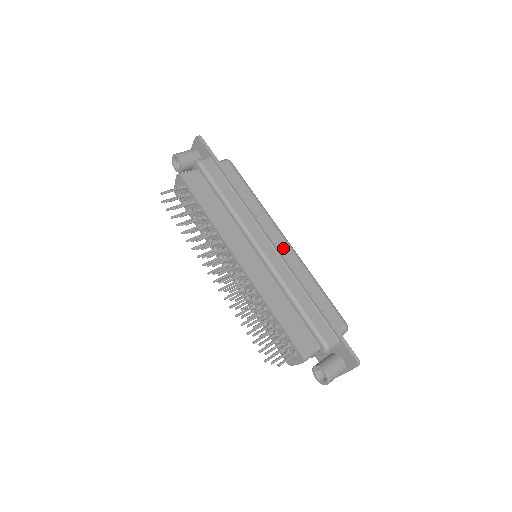
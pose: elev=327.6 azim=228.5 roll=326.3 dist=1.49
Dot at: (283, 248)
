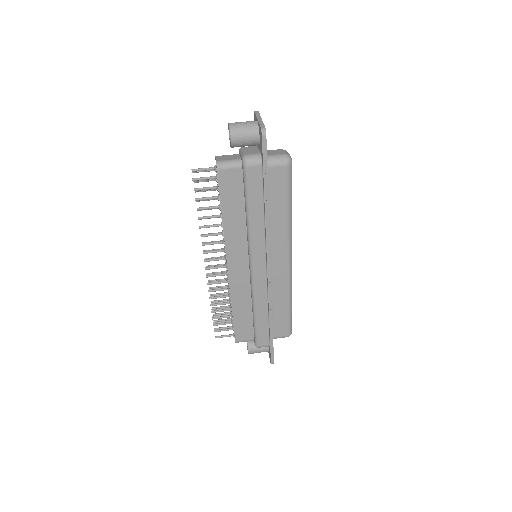
Dot at: (280, 270)
